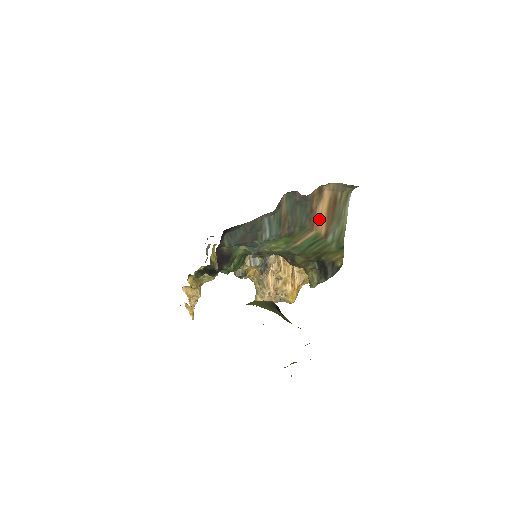
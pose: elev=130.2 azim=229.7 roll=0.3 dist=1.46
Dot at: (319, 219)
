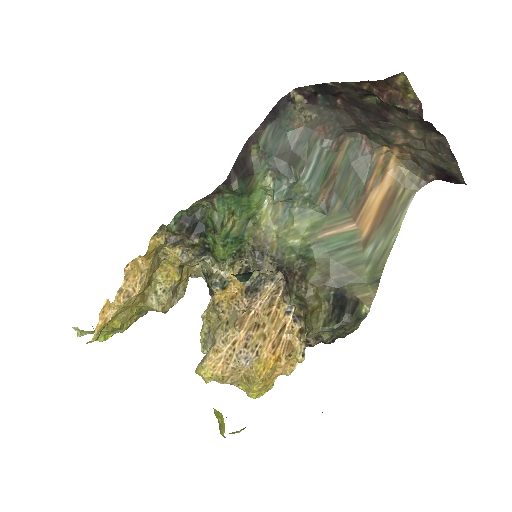
Dot at: (367, 210)
